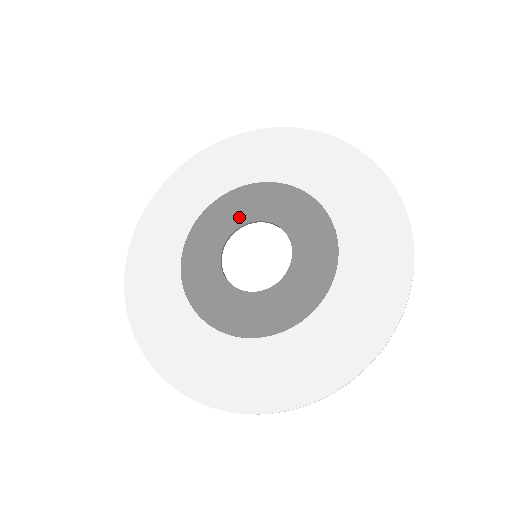
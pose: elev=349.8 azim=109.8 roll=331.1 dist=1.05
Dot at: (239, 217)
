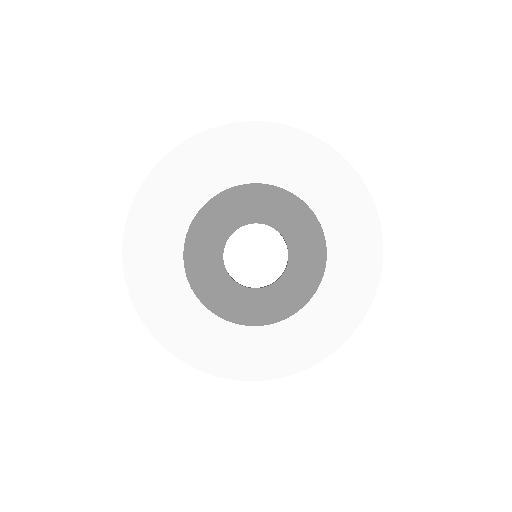
Dot at: (231, 222)
